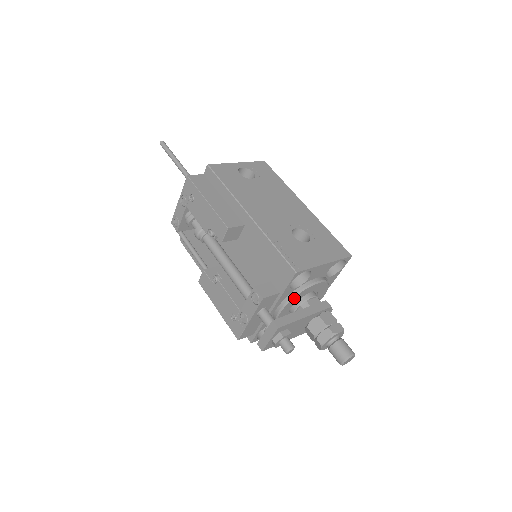
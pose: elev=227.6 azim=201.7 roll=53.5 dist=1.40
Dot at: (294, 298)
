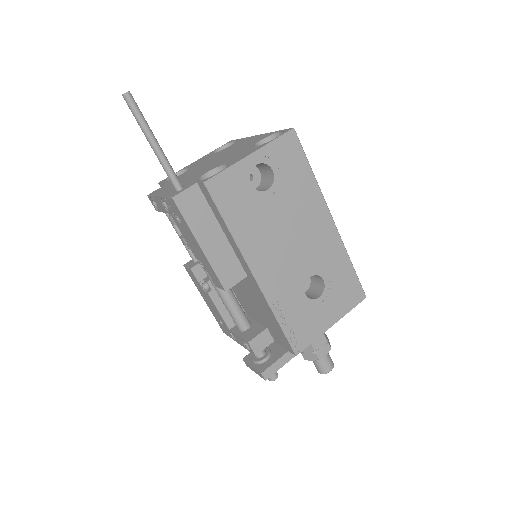
Dot at: occluded
